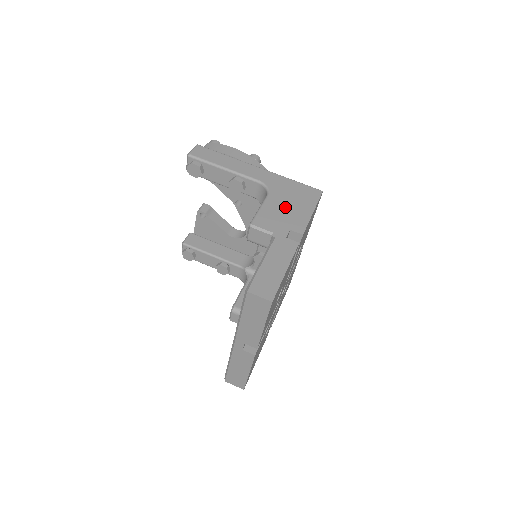
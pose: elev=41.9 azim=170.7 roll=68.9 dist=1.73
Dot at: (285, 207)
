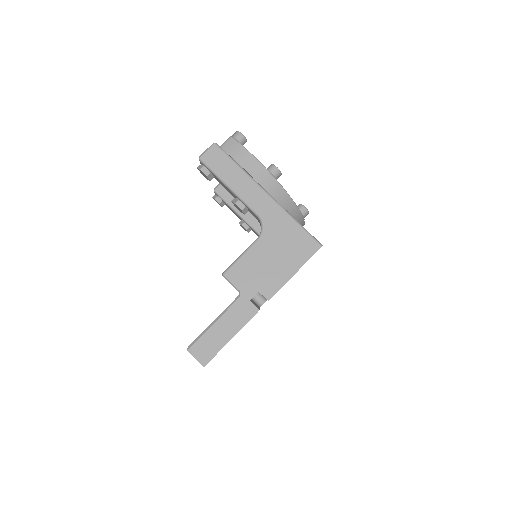
Dot at: (268, 260)
